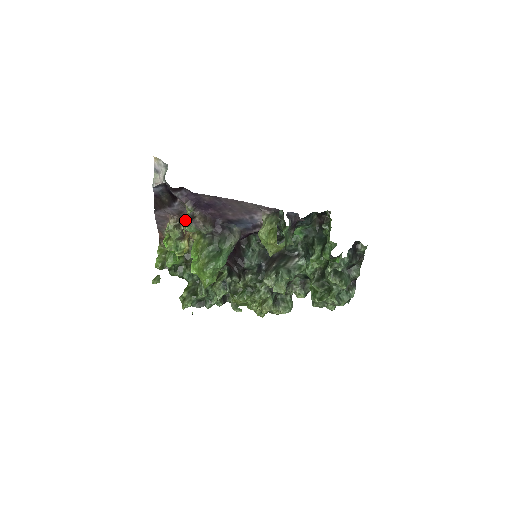
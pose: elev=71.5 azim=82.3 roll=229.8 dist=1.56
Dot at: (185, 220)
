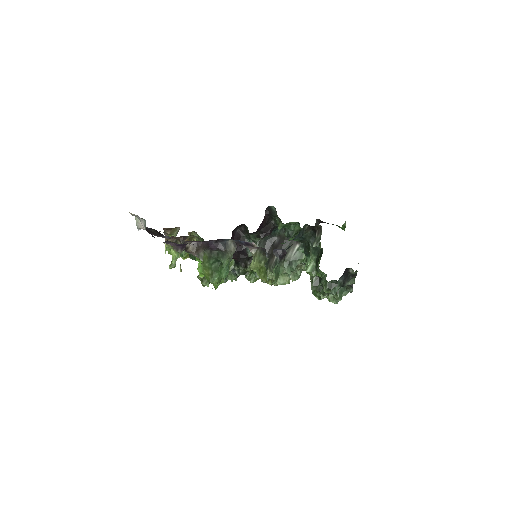
Dot at: (180, 237)
